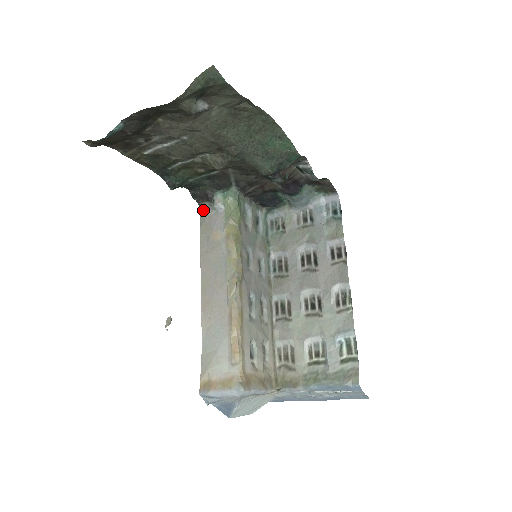
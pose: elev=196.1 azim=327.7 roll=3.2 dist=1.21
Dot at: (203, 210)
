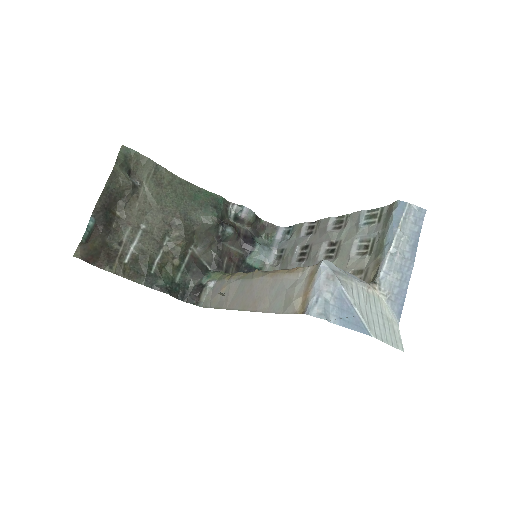
Dot at: (205, 301)
